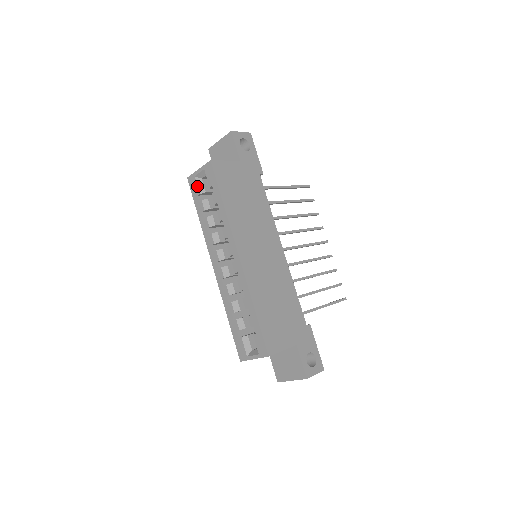
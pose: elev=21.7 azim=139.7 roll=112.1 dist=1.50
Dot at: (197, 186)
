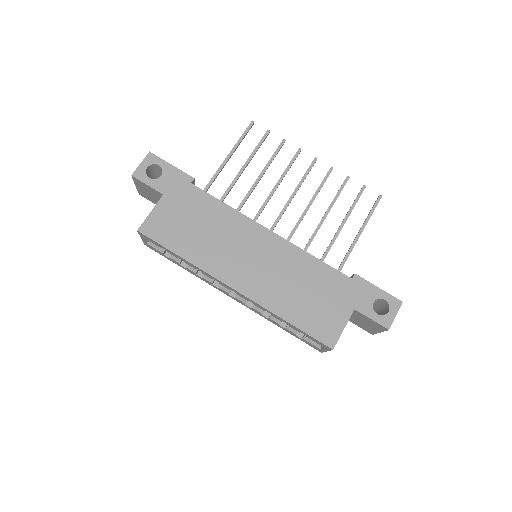
Dot at: (155, 249)
